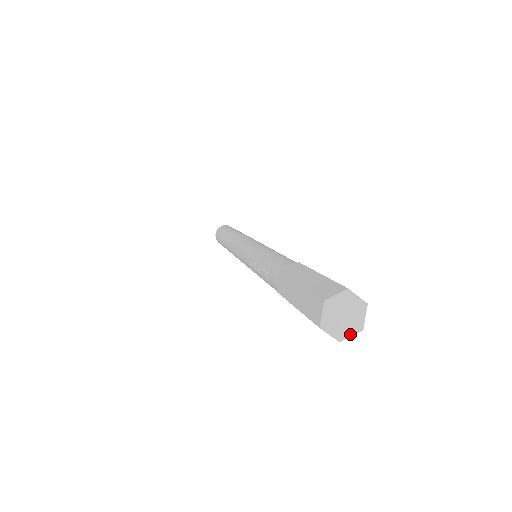
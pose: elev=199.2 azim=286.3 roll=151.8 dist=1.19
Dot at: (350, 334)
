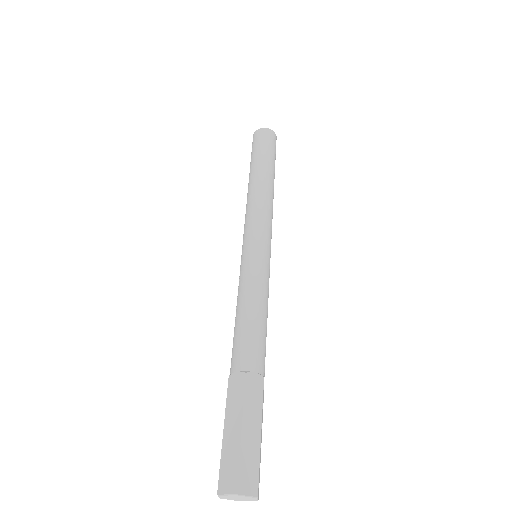
Dot at: occluded
